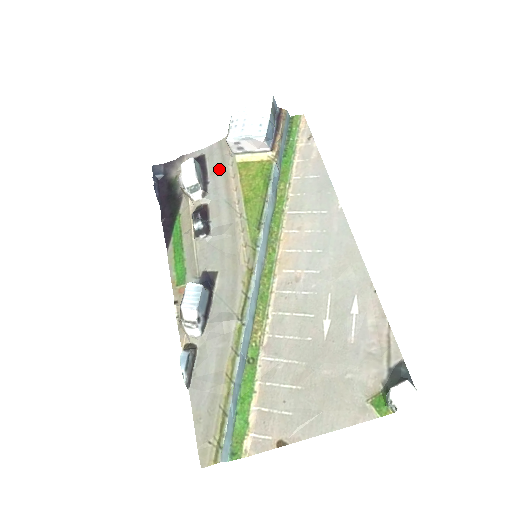
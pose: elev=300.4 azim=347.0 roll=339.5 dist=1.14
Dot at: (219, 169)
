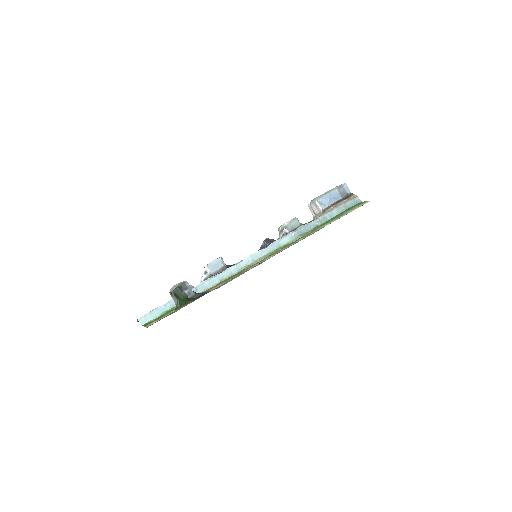
Dot at: occluded
